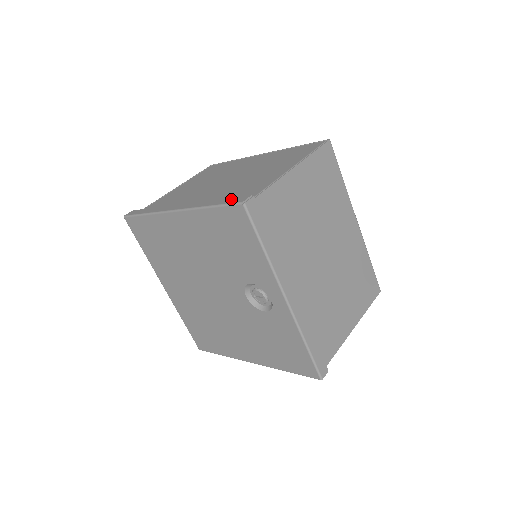
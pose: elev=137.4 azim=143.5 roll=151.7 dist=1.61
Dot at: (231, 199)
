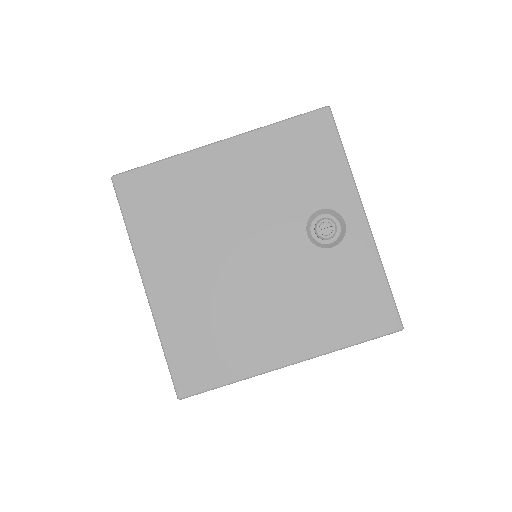
Dot at: occluded
